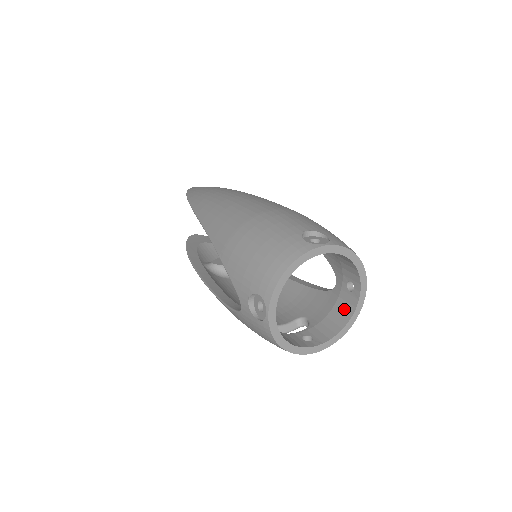
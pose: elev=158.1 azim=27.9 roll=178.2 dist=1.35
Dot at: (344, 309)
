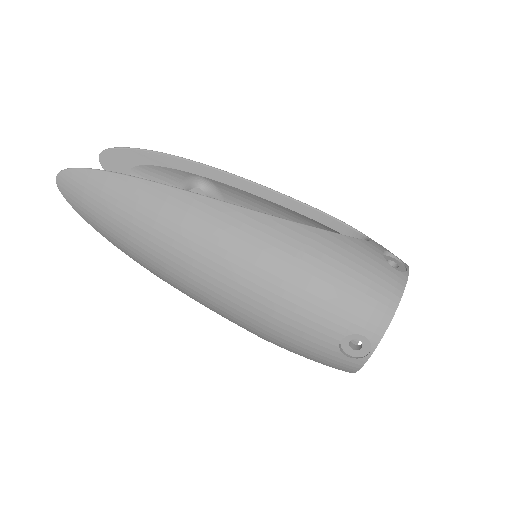
Dot at: occluded
